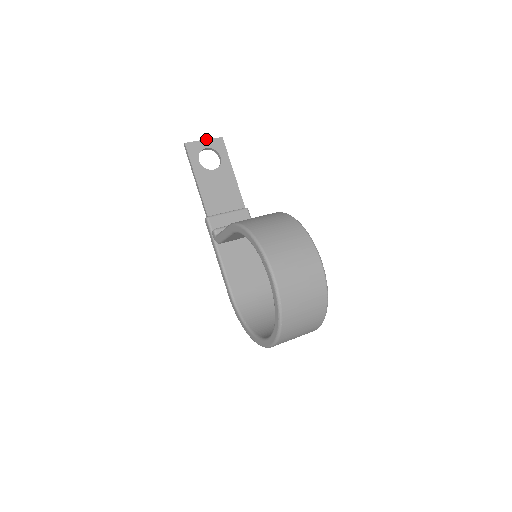
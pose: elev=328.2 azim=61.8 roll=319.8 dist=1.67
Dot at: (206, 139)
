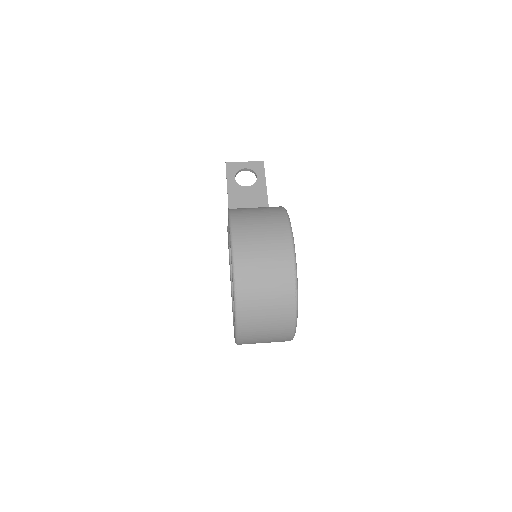
Dot at: occluded
